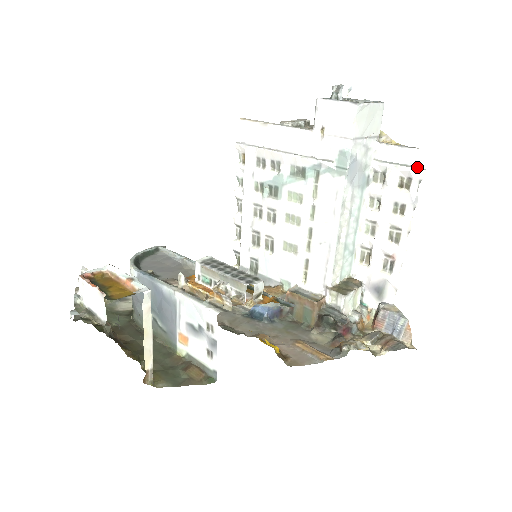
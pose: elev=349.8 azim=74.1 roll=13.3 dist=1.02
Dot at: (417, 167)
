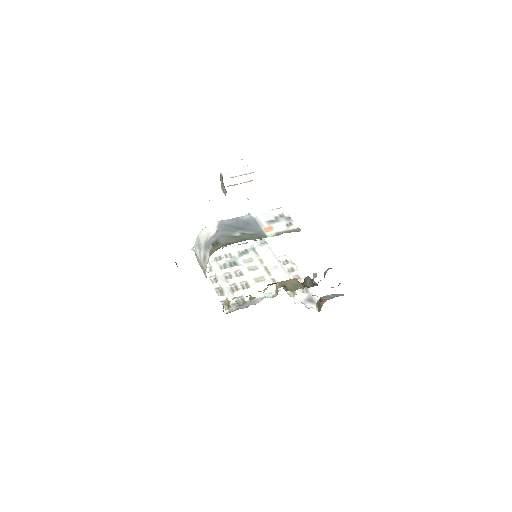
Dot at: (286, 255)
